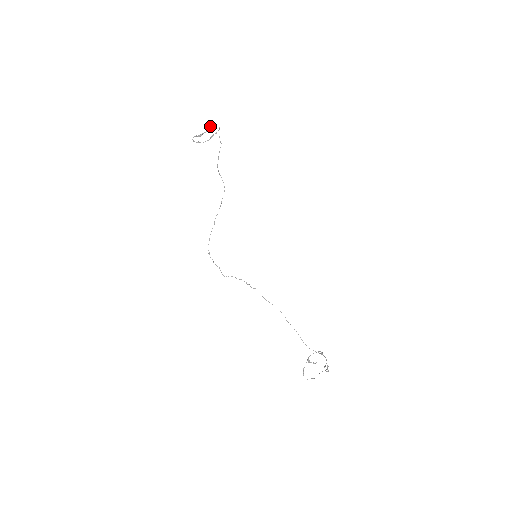
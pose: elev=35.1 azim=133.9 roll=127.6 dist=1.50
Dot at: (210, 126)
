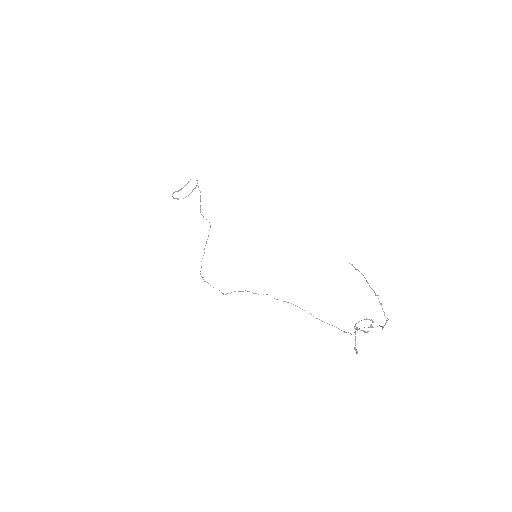
Dot at: (188, 181)
